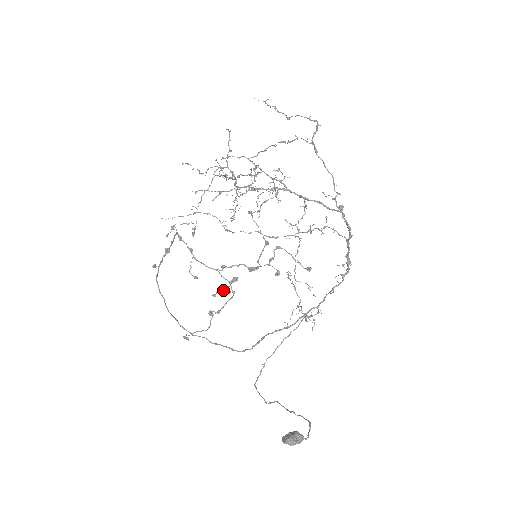
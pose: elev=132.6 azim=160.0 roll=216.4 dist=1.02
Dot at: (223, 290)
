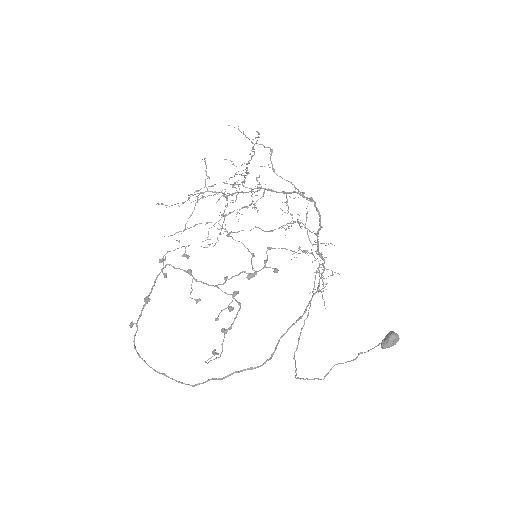
Dot at: (226, 308)
